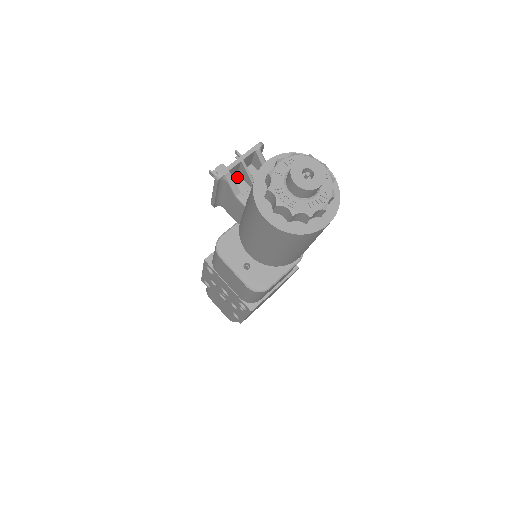
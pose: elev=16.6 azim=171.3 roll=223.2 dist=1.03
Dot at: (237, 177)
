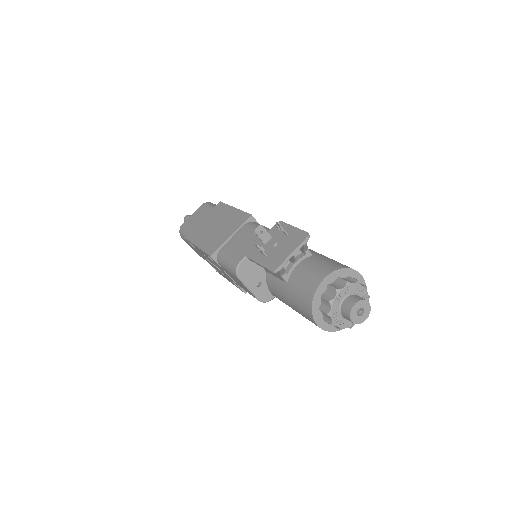
Dot at: occluded
